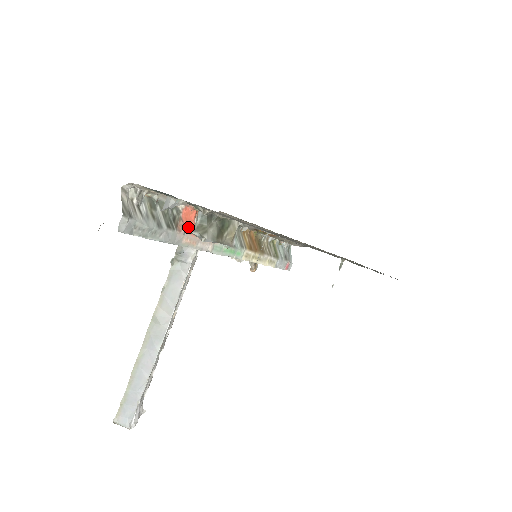
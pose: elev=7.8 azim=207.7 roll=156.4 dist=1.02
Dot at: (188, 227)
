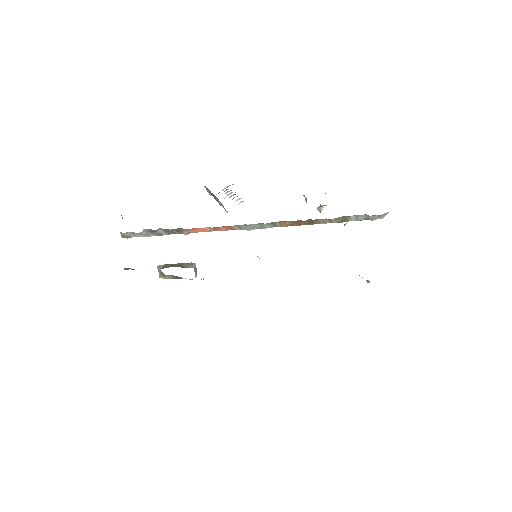
Dot at: (195, 231)
